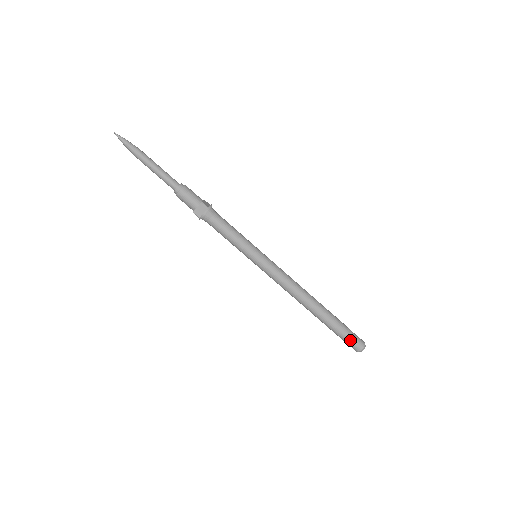
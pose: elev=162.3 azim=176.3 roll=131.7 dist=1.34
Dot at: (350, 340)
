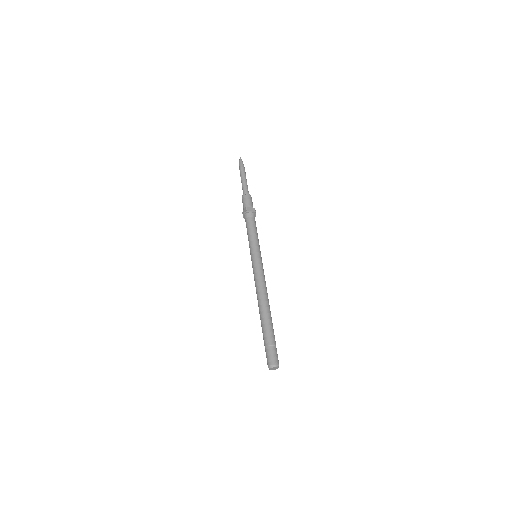
Dot at: (266, 352)
